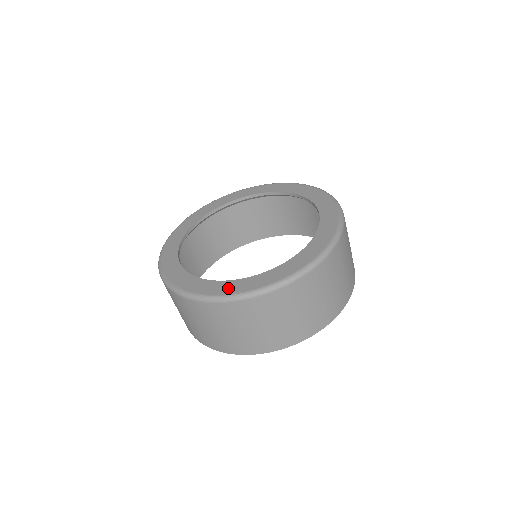
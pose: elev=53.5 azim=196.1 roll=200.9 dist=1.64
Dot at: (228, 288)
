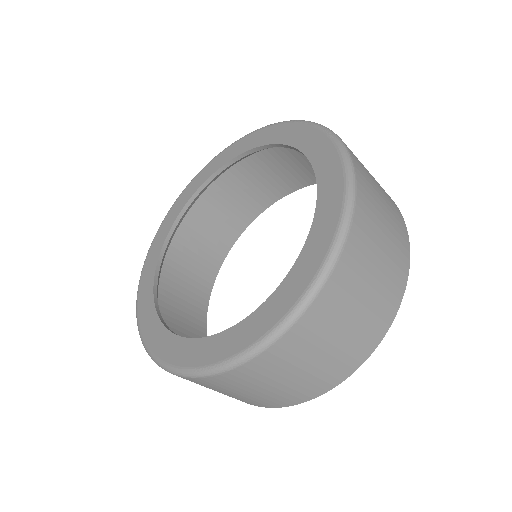
Dot at: (156, 340)
